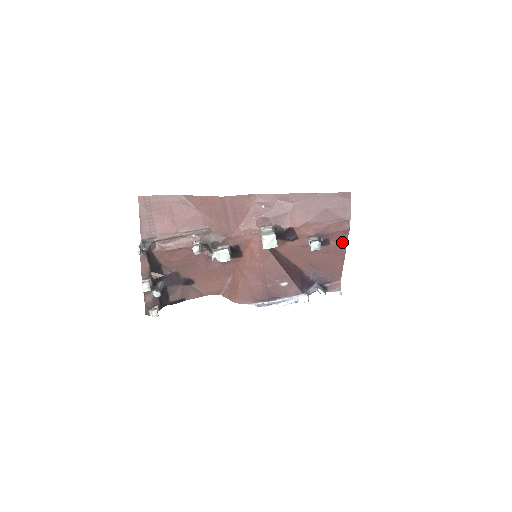
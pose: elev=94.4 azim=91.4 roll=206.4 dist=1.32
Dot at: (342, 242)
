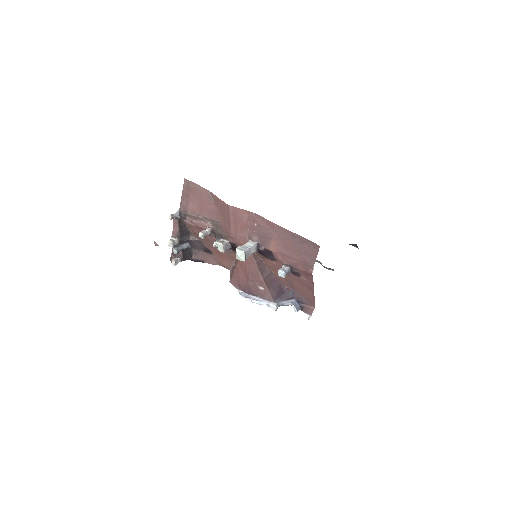
Dot at: (310, 280)
